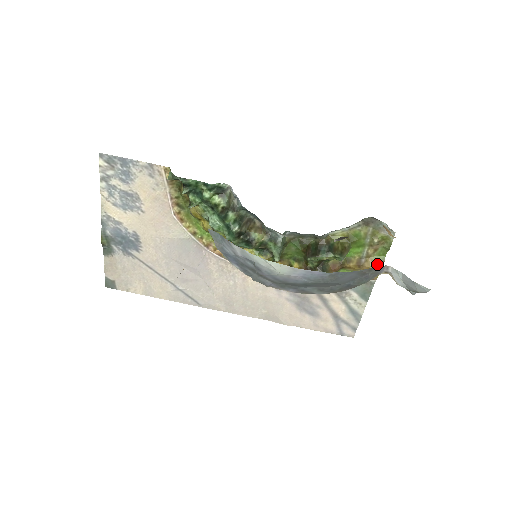
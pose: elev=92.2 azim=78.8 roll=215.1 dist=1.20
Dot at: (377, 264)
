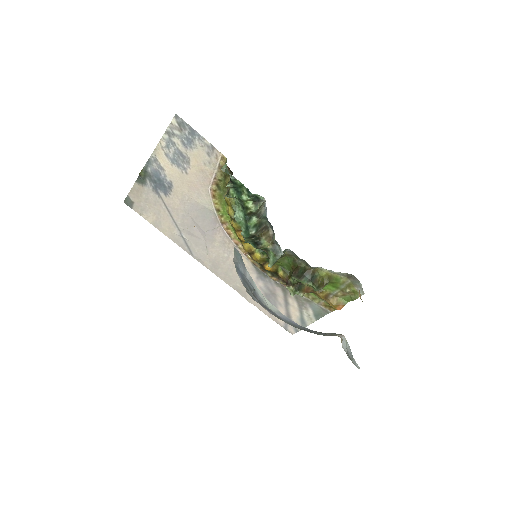
Dot at: (339, 304)
